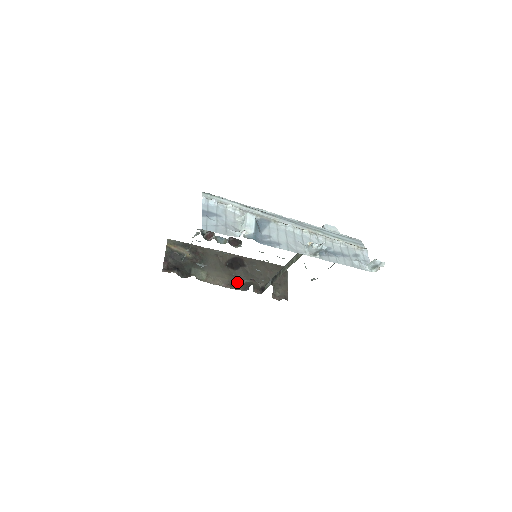
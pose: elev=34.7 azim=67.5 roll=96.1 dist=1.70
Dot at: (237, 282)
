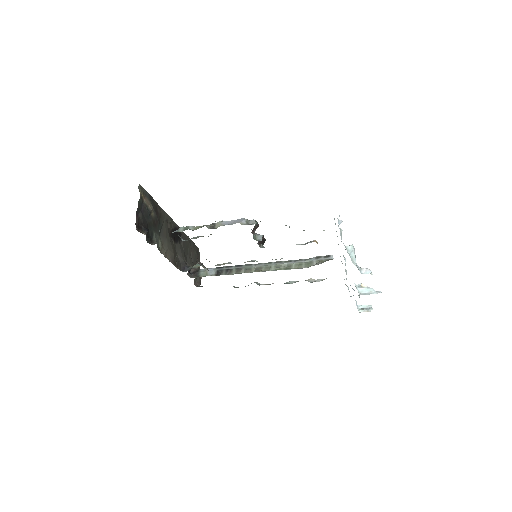
Dot at: (176, 259)
